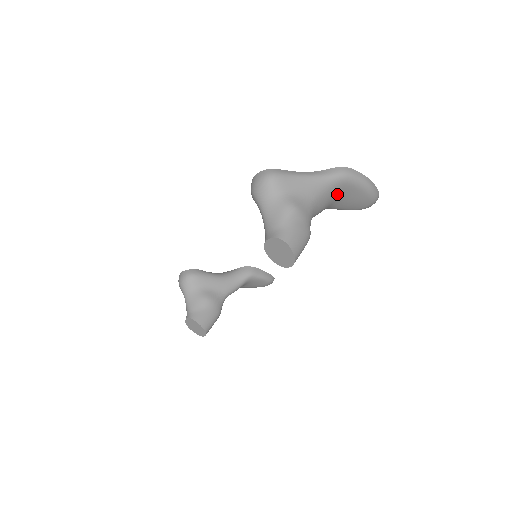
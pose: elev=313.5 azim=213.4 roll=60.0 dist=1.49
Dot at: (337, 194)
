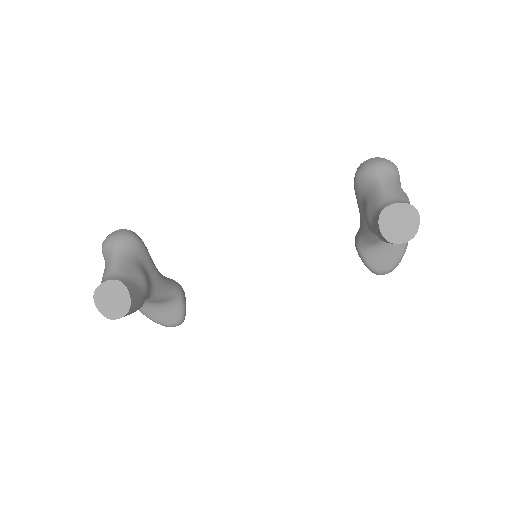
Dot at: occluded
